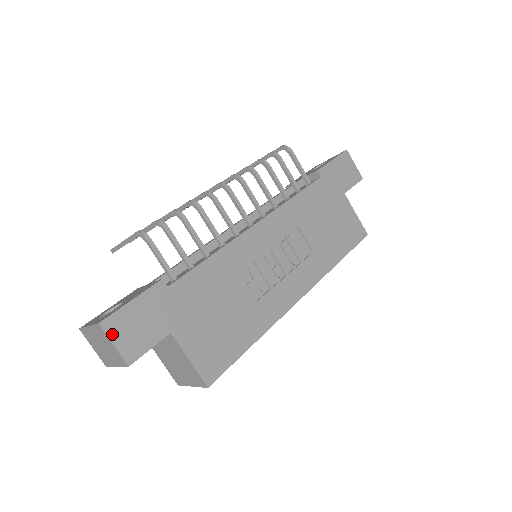
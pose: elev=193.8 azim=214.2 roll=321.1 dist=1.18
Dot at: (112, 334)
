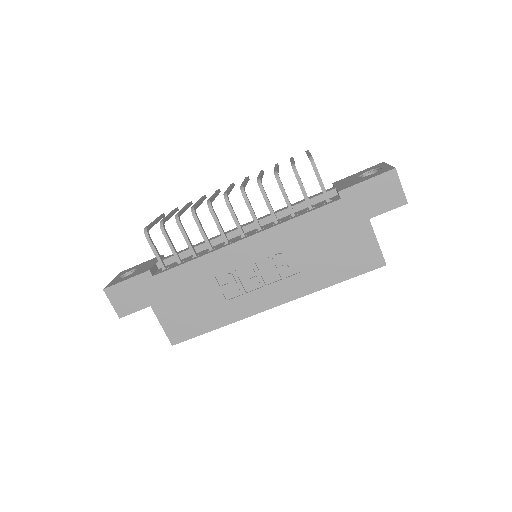
Dot at: (111, 297)
